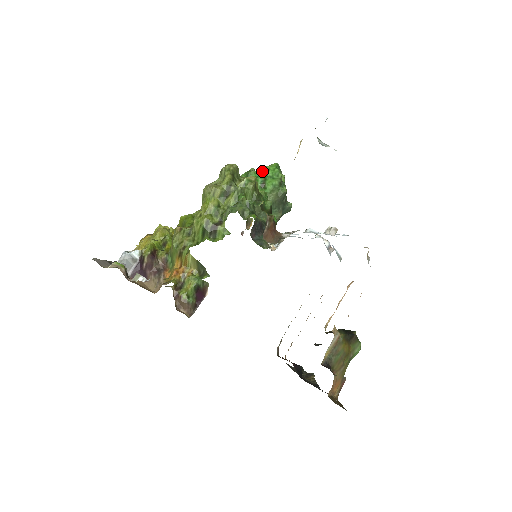
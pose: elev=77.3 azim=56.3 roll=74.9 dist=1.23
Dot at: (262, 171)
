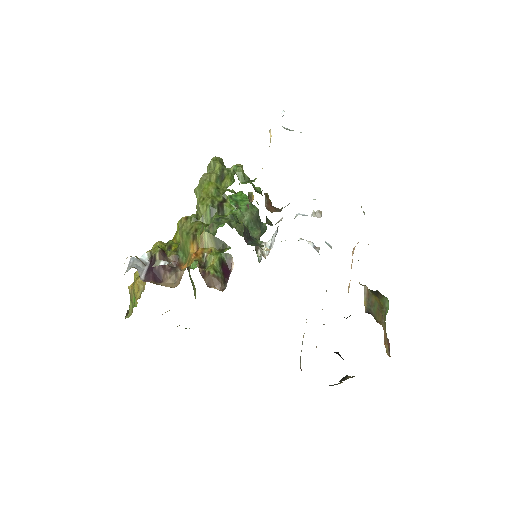
Dot at: (231, 197)
